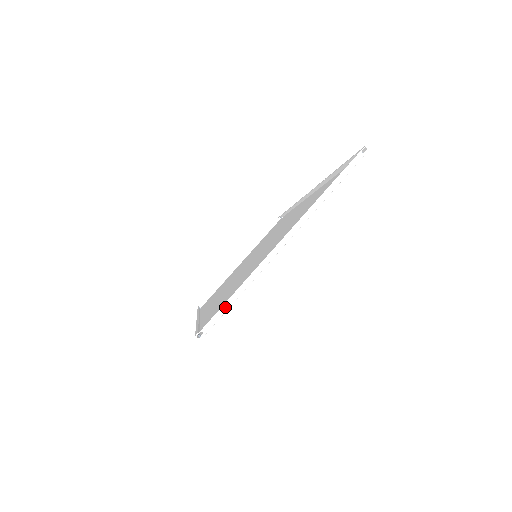
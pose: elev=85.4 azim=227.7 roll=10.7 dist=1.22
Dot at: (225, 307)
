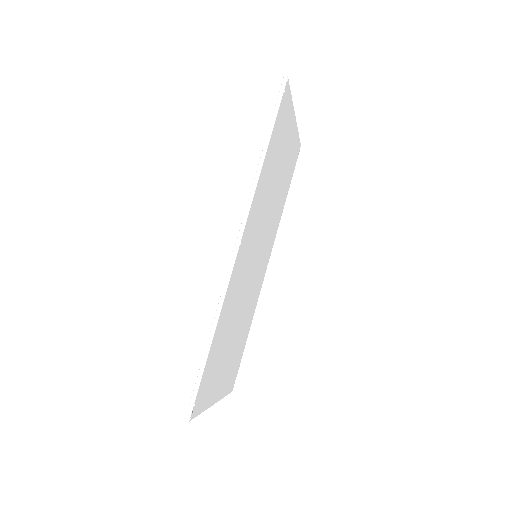
Dot at: occluded
